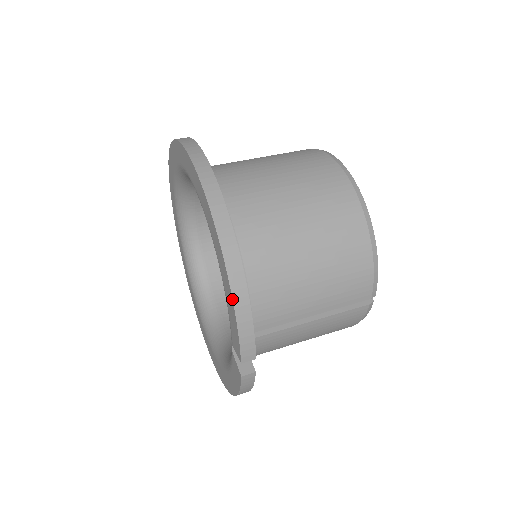
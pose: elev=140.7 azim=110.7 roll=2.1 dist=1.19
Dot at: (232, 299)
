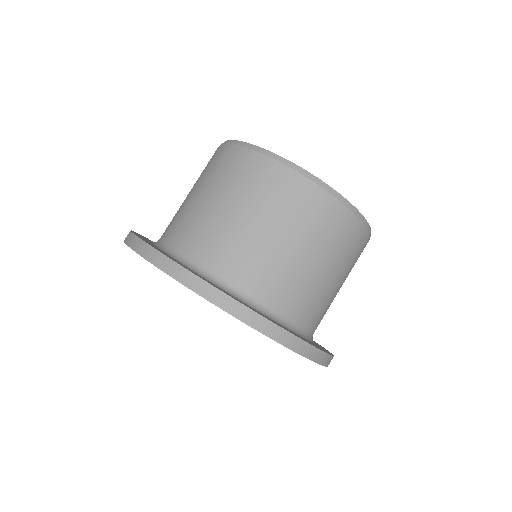
Dot at: occluded
